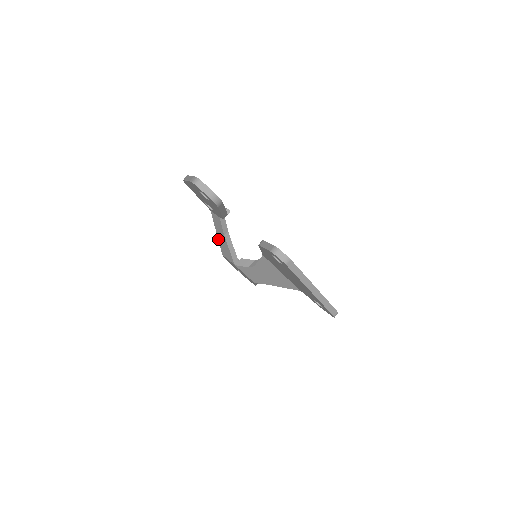
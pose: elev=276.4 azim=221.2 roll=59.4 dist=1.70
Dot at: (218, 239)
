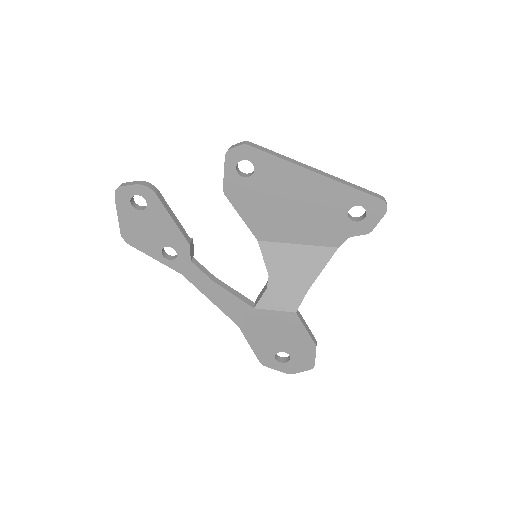
Dot at: occluded
